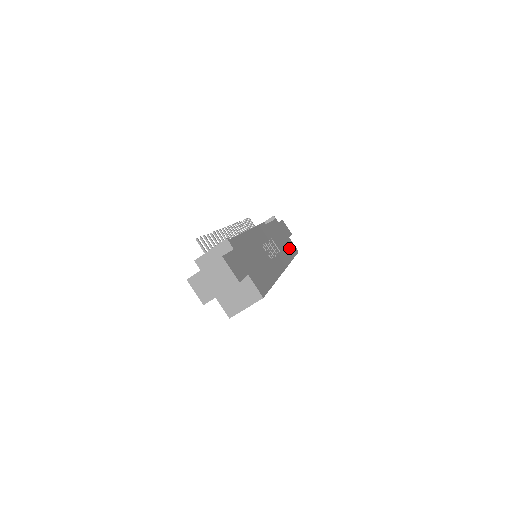
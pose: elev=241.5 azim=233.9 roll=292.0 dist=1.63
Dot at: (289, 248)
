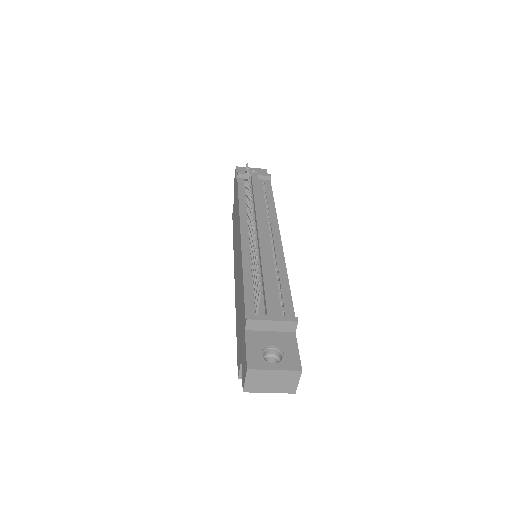
Dot at: occluded
